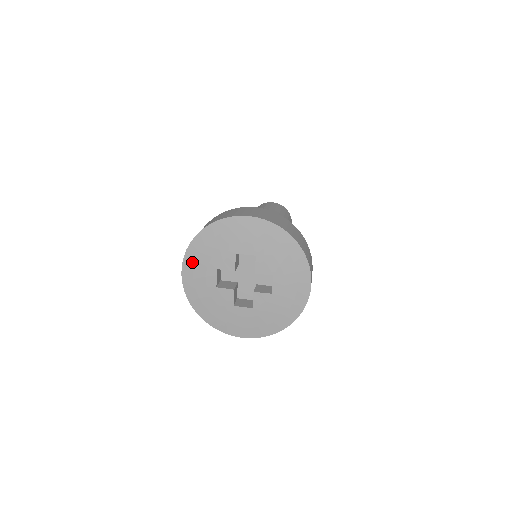
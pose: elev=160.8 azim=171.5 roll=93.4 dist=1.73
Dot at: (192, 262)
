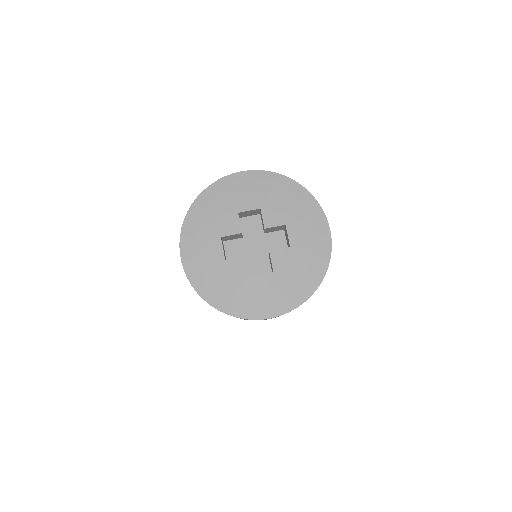
Dot at: (191, 240)
